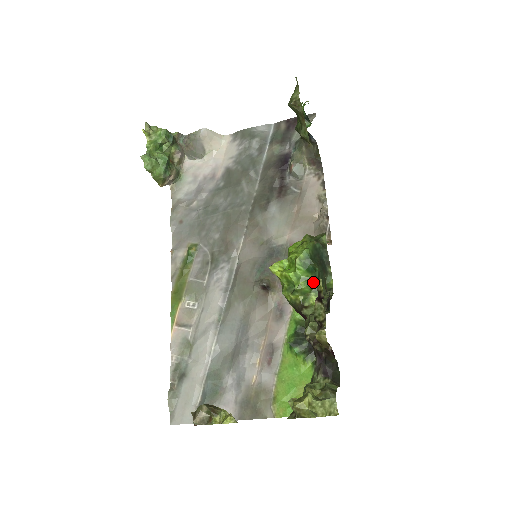
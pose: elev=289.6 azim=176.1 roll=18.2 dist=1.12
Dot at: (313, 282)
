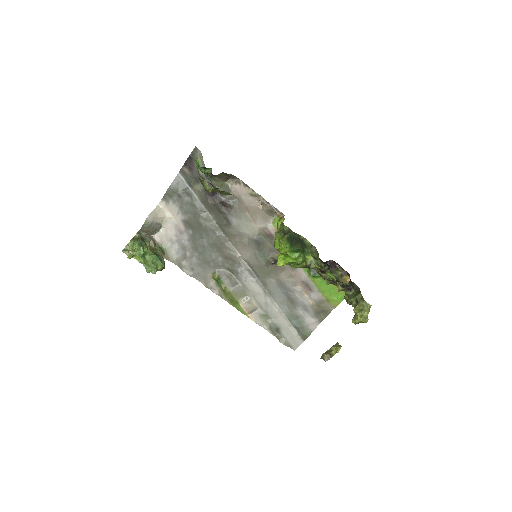
Dot at: (303, 253)
